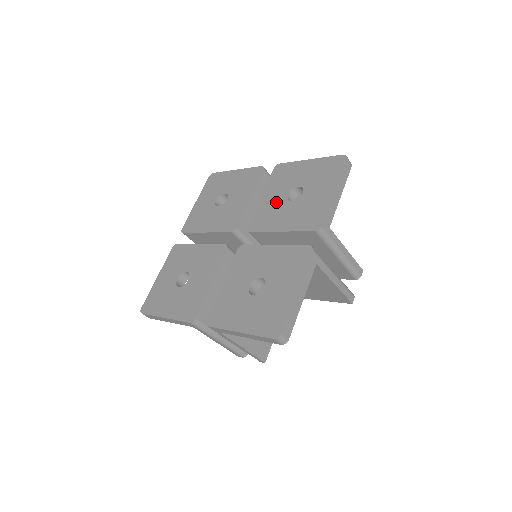
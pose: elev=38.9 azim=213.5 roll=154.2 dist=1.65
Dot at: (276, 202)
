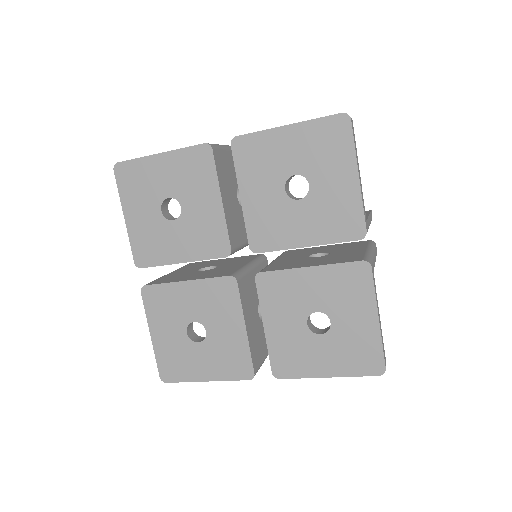
Dot at: (272, 204)
